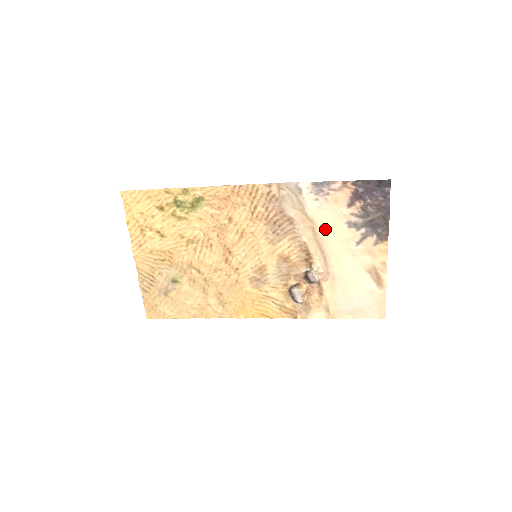
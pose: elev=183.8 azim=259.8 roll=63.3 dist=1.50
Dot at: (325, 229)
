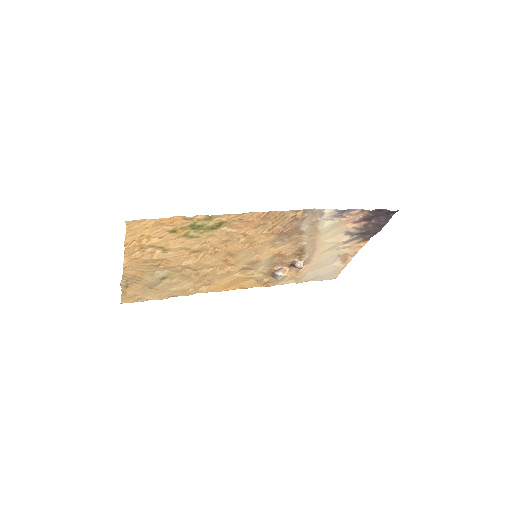
Dot at: (326, 237)
